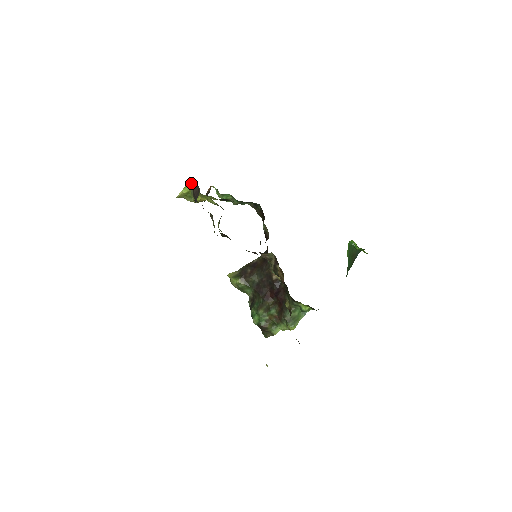
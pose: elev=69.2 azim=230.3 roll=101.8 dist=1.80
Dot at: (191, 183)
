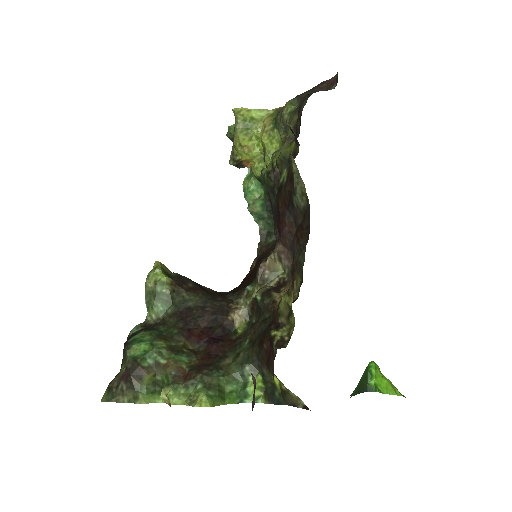
Dot at: (301, 94)
